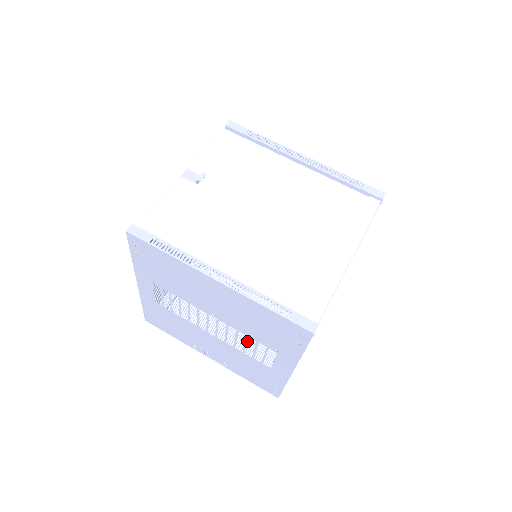
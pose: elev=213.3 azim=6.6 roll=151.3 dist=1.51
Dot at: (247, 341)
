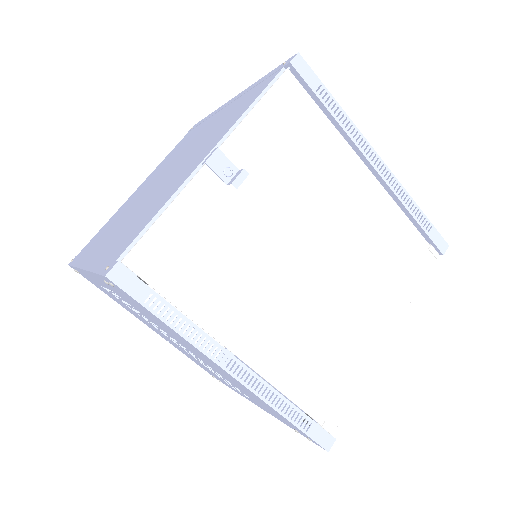
Dot at: (222, 377)
